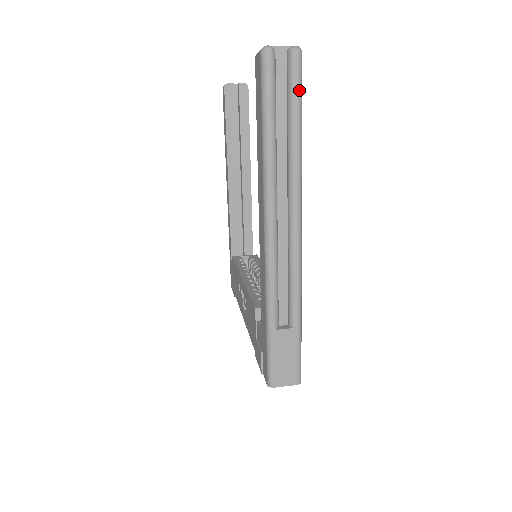
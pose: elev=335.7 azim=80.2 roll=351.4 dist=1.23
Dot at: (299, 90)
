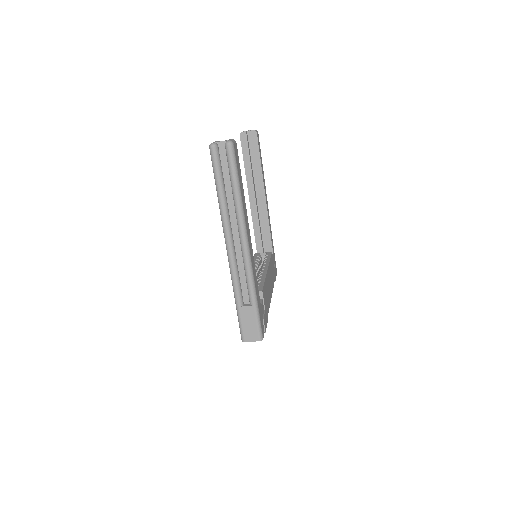
Dot at: (234, 166)
